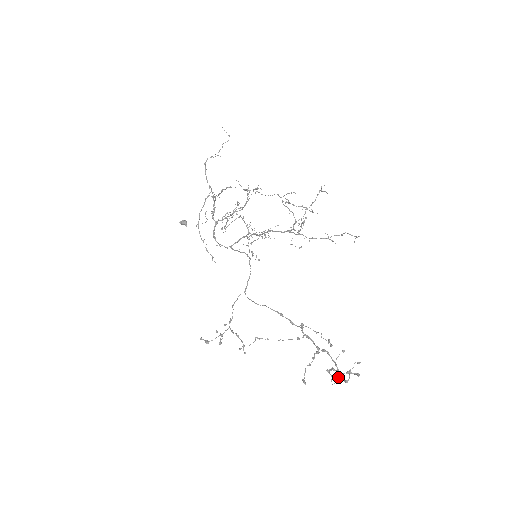
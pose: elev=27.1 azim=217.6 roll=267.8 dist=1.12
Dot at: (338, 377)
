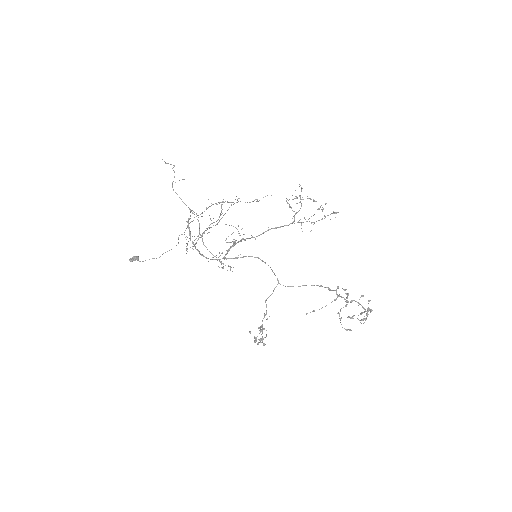
Dot at: occluded
